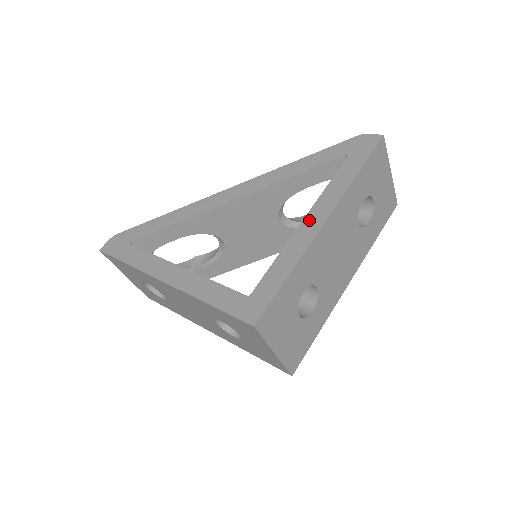
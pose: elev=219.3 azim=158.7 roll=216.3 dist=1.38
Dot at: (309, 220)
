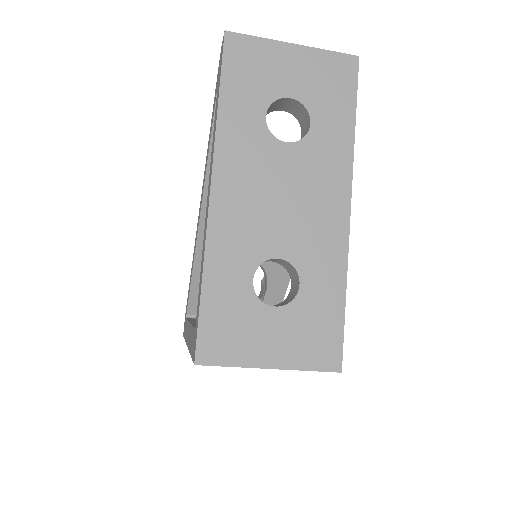
Dot at: (207, 201)
